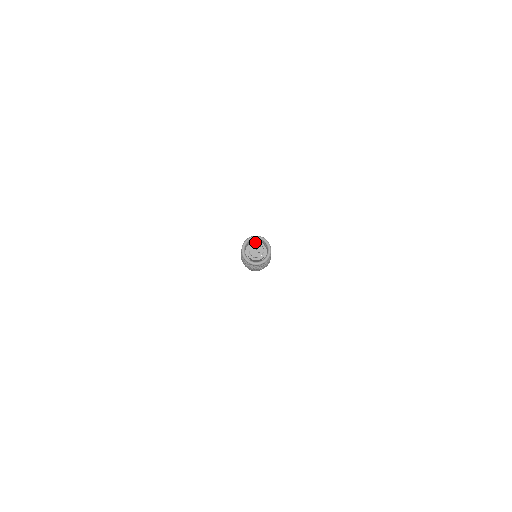
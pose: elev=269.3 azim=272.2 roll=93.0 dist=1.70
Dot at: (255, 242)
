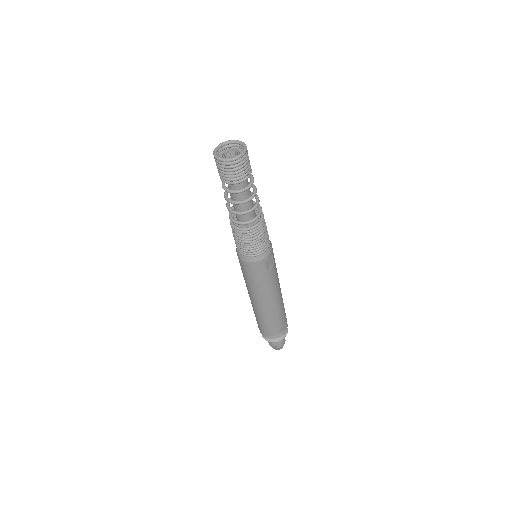
Dot at: (222, 153)
